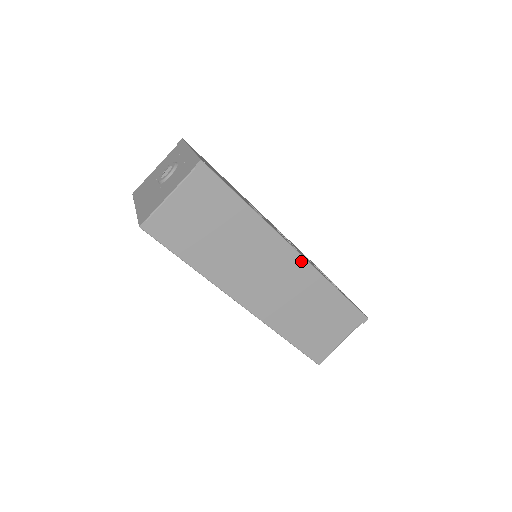
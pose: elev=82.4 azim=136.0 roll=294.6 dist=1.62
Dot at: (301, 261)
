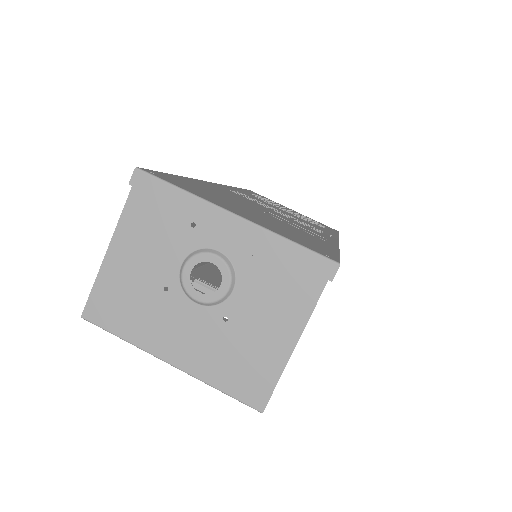
Dot at: occluded
